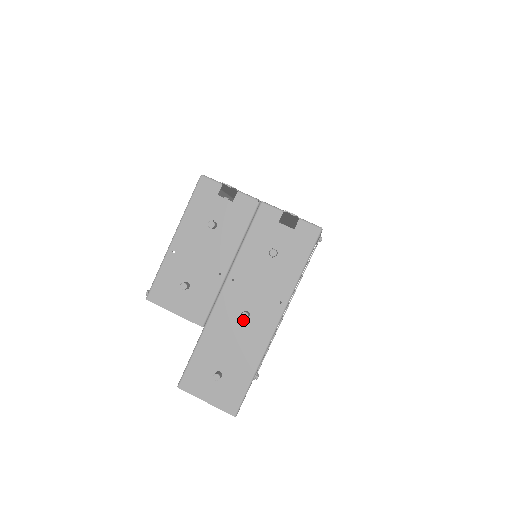
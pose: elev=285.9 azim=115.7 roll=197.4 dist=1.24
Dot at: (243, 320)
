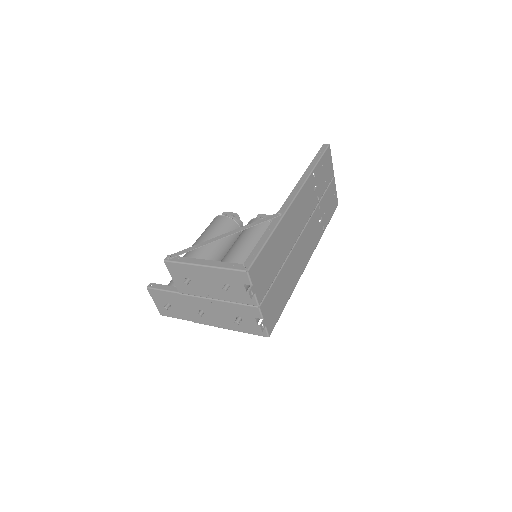
Dot at: (199, 311)
